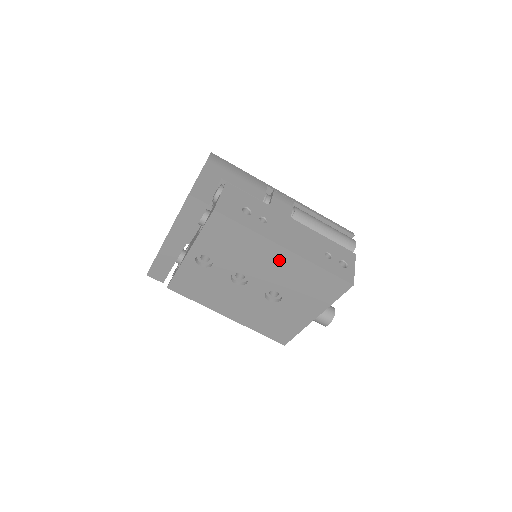
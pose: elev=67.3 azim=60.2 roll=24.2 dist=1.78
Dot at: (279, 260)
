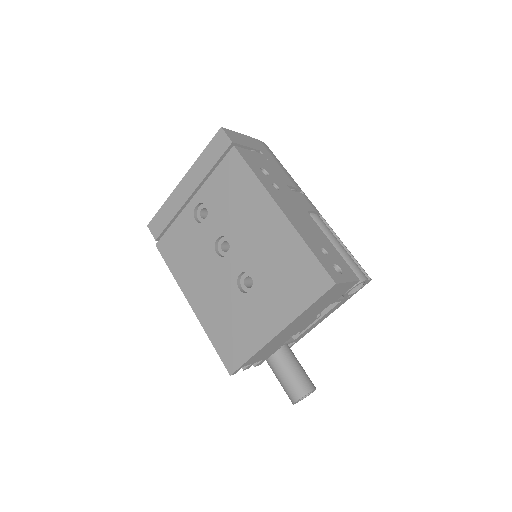
Dot at: (269, 225)
